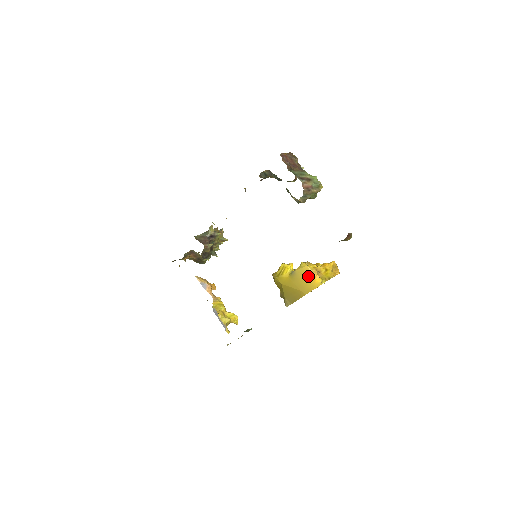
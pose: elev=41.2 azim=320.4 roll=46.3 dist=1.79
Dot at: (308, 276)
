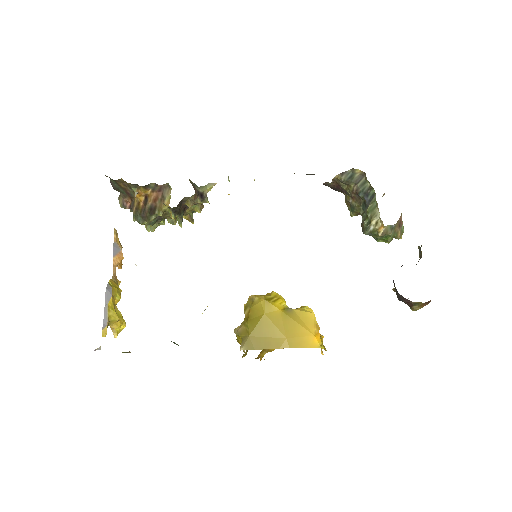
Dot at: (308, 326)
